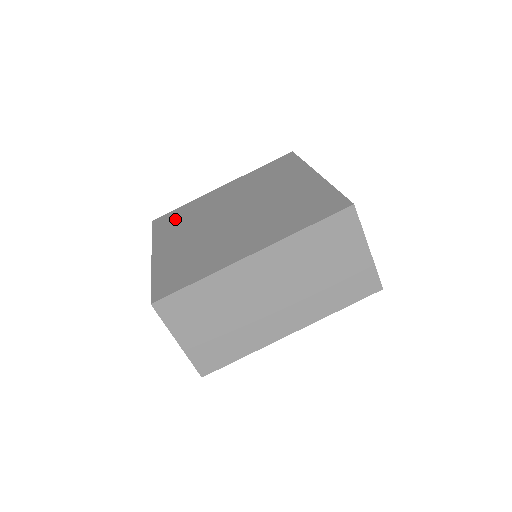
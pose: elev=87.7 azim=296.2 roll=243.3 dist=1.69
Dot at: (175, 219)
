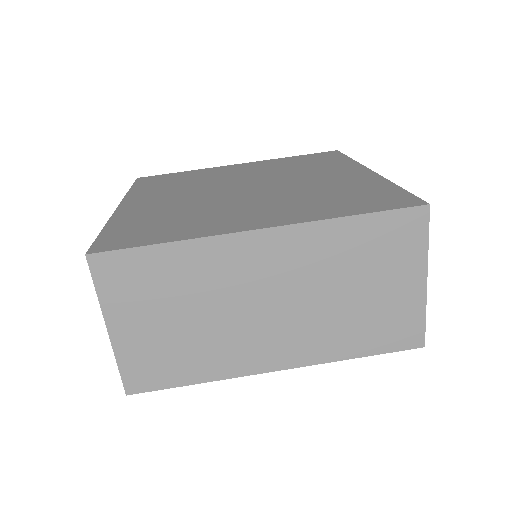
Dot at: (166, 180)
